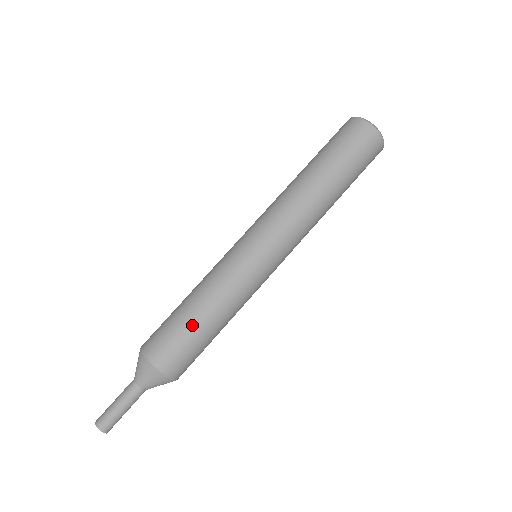
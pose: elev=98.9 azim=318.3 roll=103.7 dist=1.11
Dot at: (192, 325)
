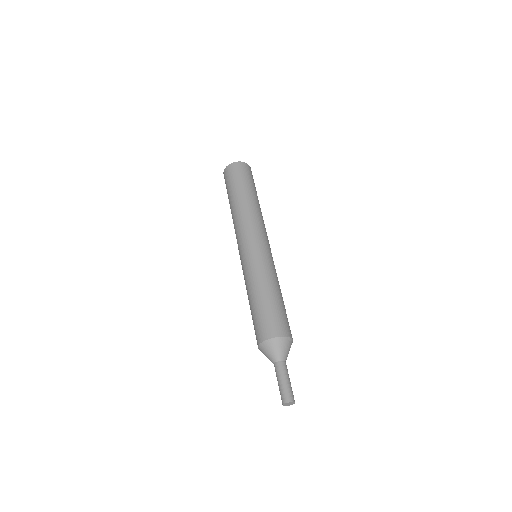
Dot at: (257, 306)
